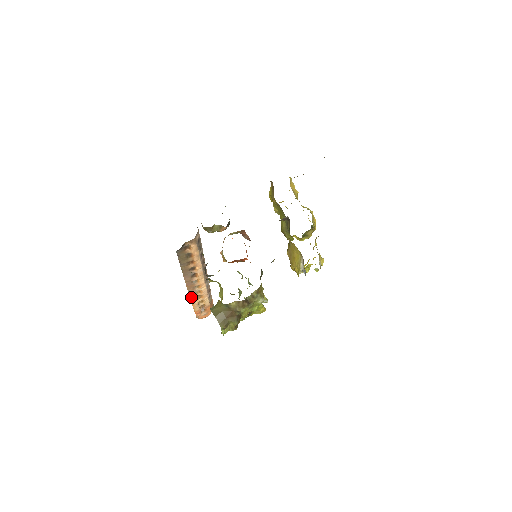
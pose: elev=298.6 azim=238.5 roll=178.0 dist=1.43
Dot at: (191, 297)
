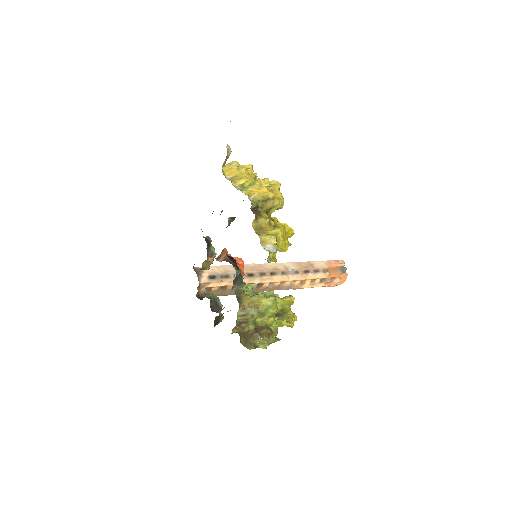
Dot at: (293, 289)
